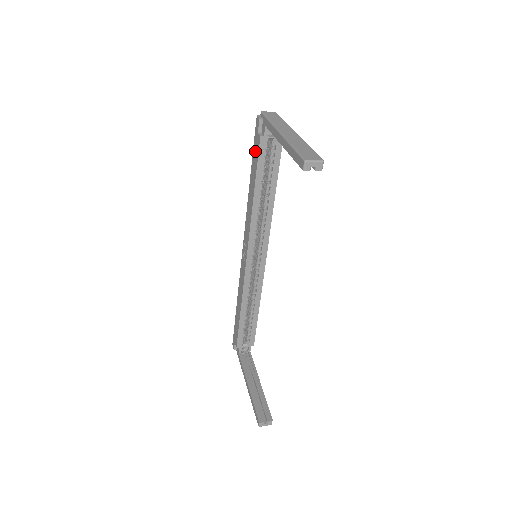
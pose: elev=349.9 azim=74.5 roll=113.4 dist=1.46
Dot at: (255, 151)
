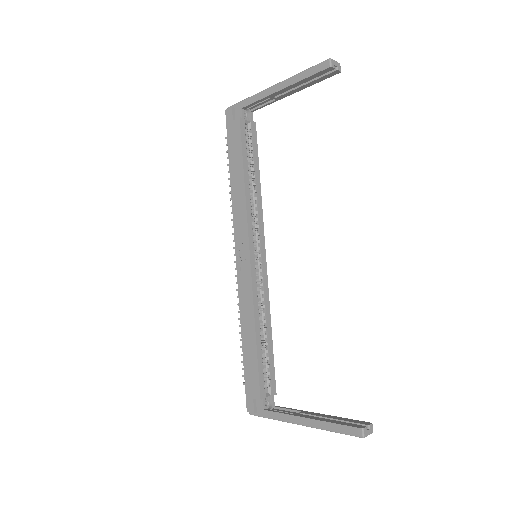
Dot at: (233, 139)
